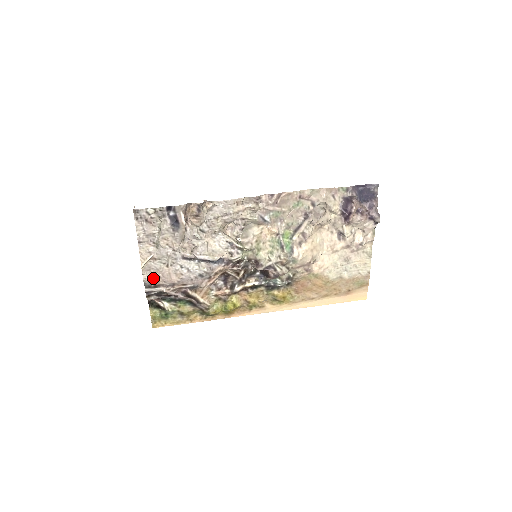
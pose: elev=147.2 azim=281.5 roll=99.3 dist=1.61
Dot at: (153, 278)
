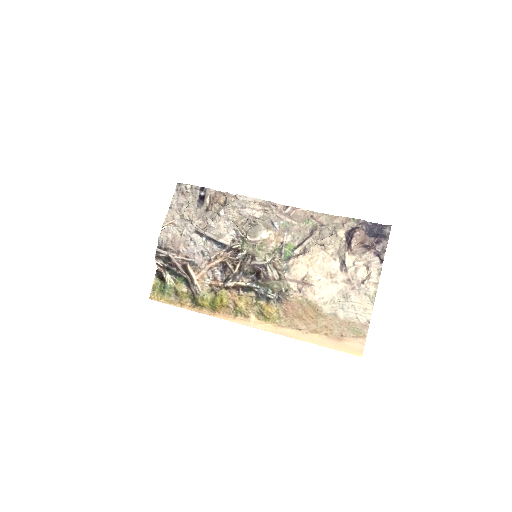
Dot at: (166, 240)
